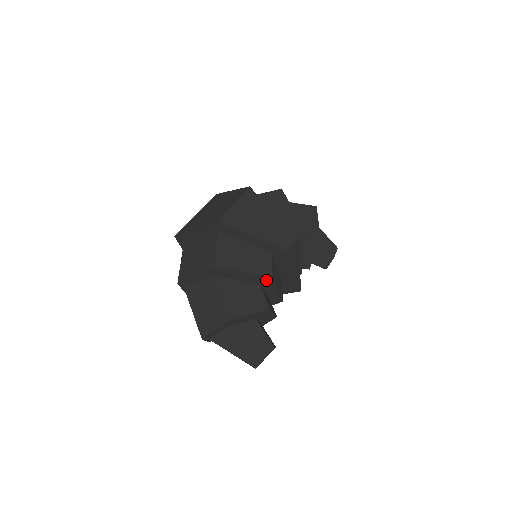
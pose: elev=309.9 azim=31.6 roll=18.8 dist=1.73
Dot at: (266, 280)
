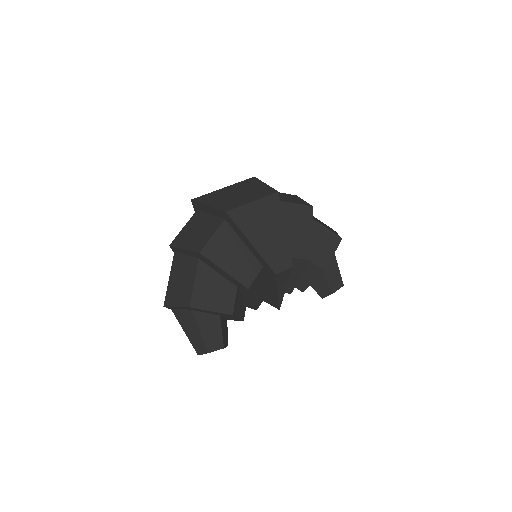
Dot at: (243, 288)
